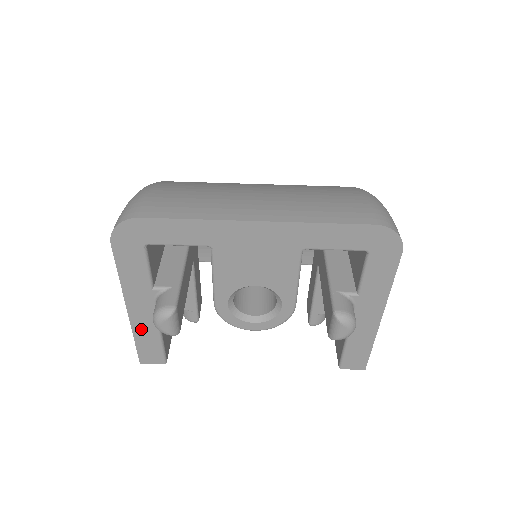
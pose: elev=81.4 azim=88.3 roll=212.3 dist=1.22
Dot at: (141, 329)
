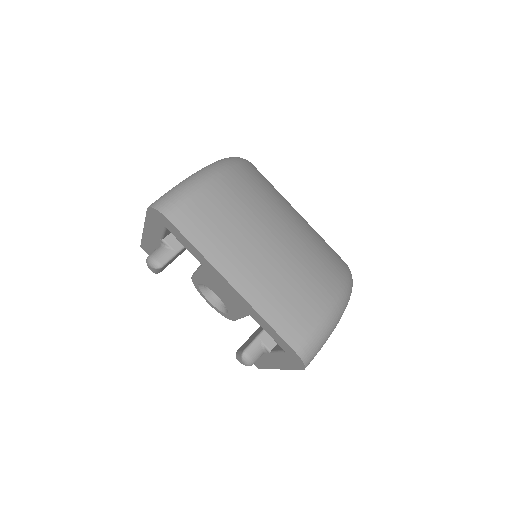
Dot at: (147, 241)
